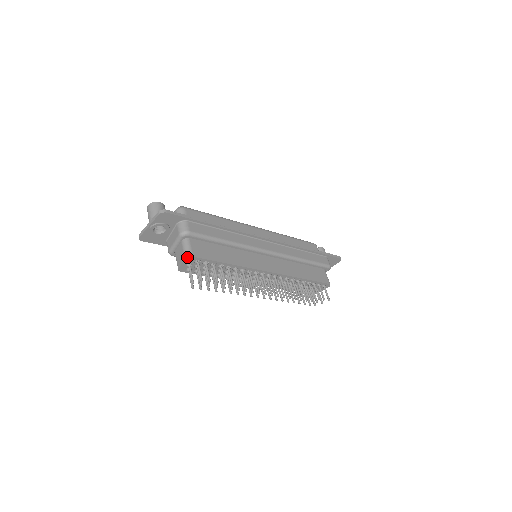
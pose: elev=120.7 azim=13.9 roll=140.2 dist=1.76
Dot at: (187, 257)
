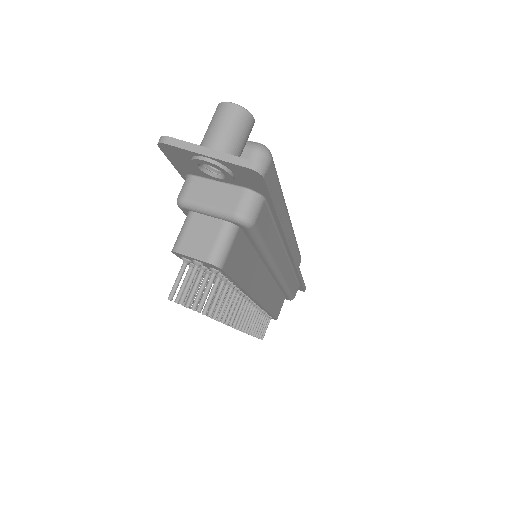
Dot at: (214, 264)
